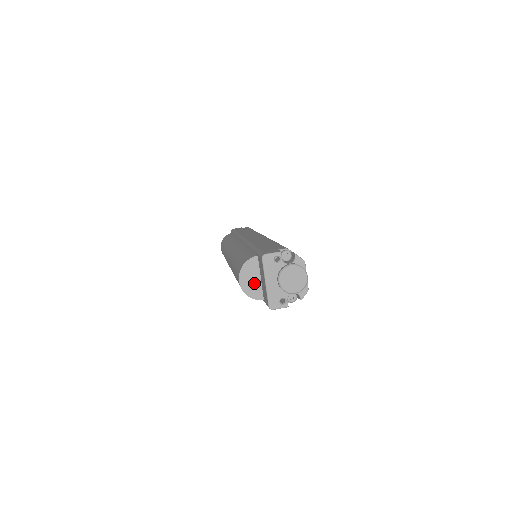
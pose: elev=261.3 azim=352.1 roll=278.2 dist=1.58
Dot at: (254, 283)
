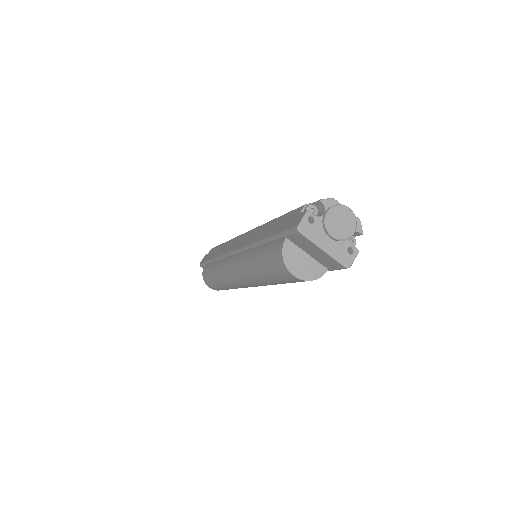
Dot at: (307, 264)
